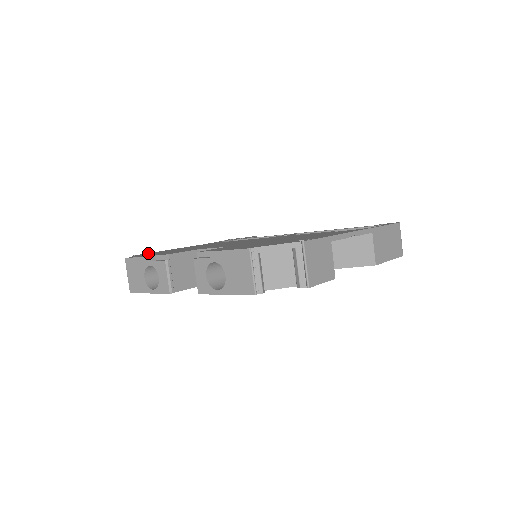
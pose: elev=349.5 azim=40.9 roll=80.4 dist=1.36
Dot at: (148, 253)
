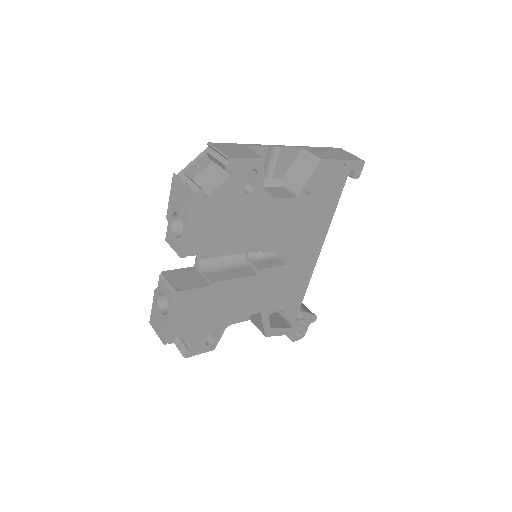
Dot at: occluded
